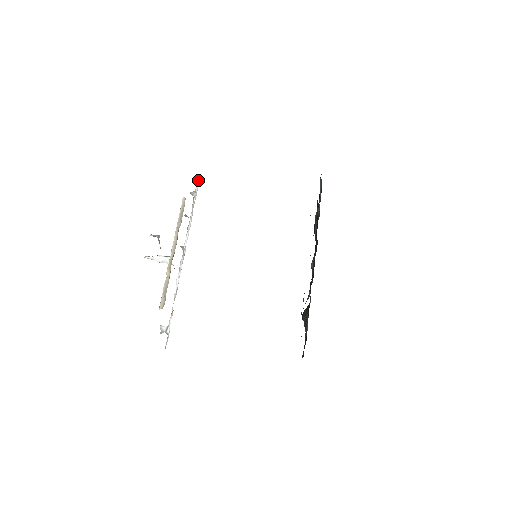
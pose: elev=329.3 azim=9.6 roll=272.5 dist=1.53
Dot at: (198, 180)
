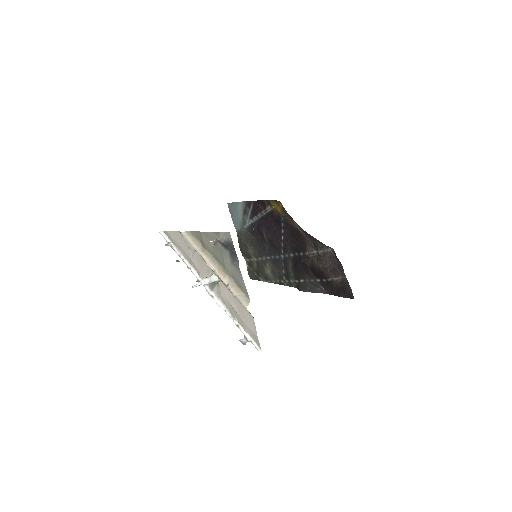
Dot at: (163, 234)
